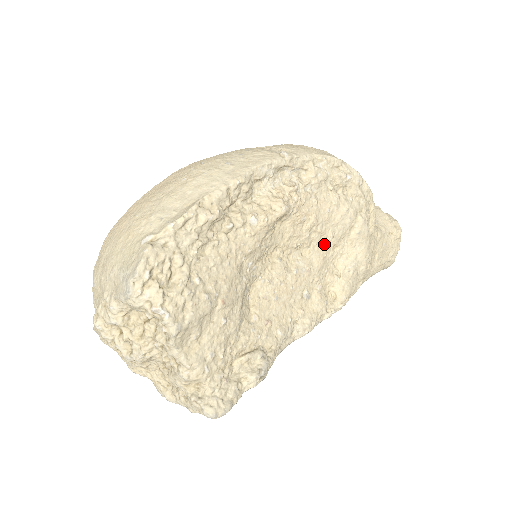
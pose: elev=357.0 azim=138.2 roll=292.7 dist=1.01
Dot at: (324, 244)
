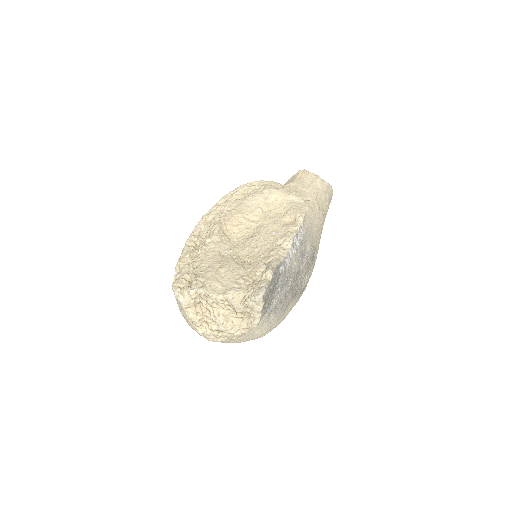
Dot at: (261, 215)
